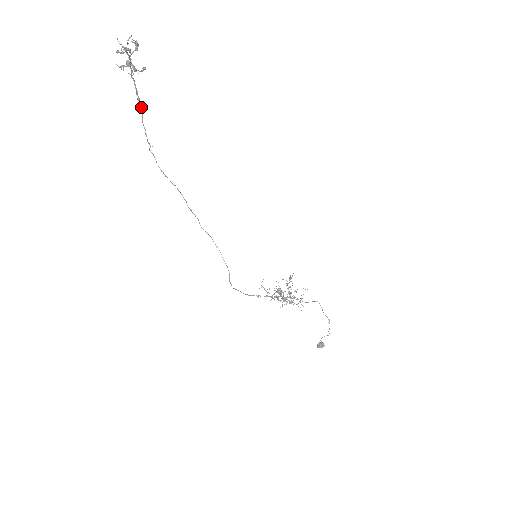
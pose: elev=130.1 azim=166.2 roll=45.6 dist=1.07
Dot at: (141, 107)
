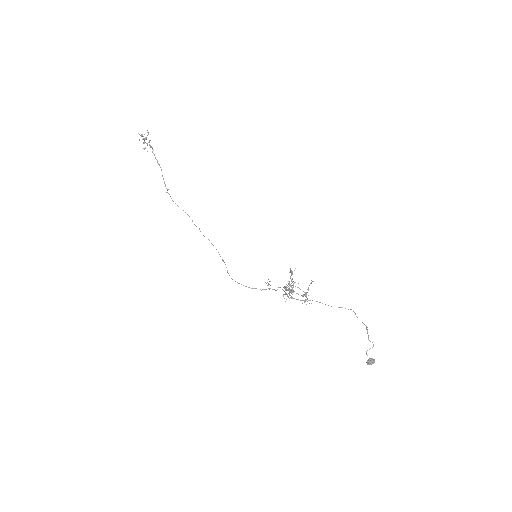
Dot at: (161, 169)
